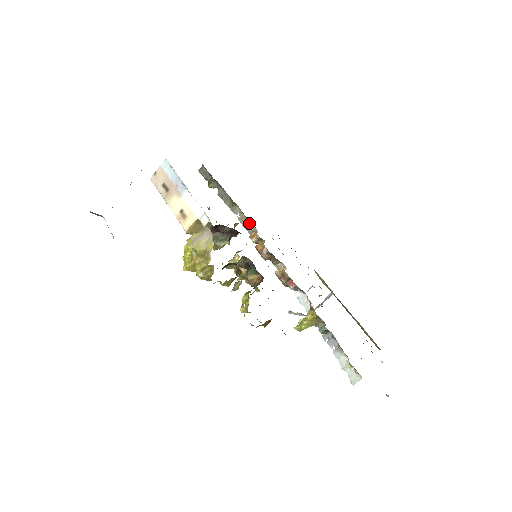
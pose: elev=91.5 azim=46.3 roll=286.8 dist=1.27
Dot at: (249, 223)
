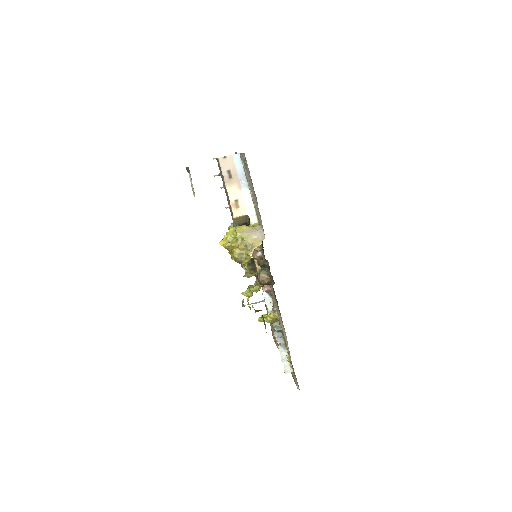
Dot at: occluded
